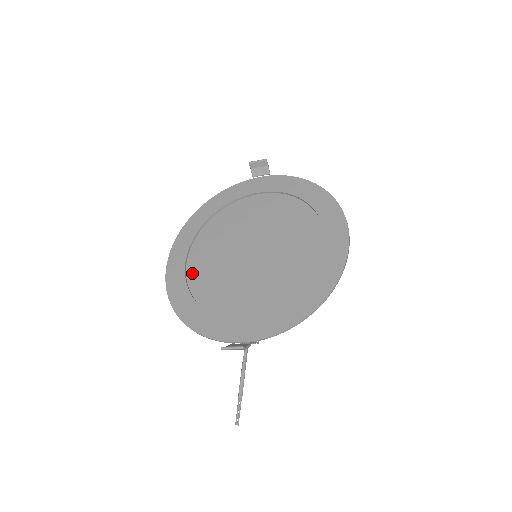
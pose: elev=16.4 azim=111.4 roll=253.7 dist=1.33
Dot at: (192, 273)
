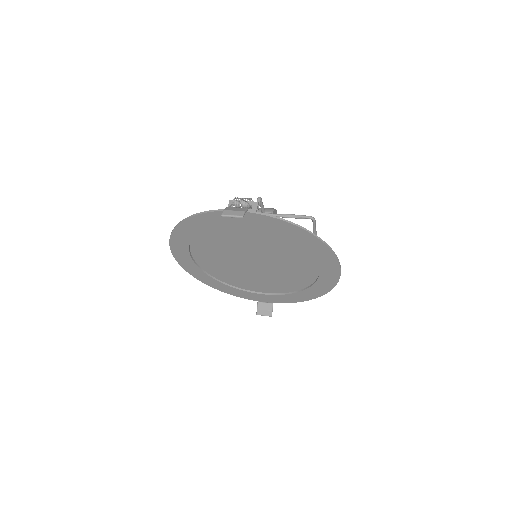
Dot at: (204, 266)
